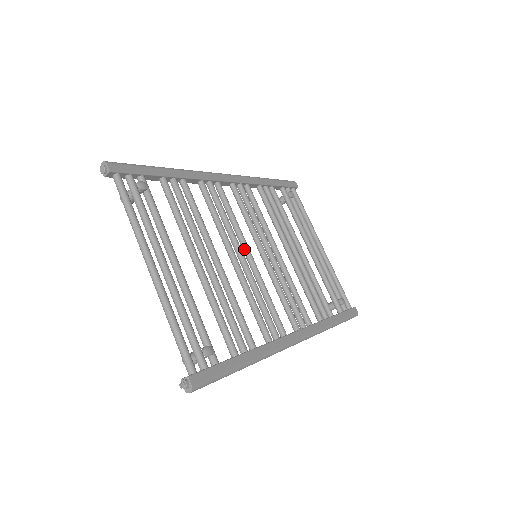
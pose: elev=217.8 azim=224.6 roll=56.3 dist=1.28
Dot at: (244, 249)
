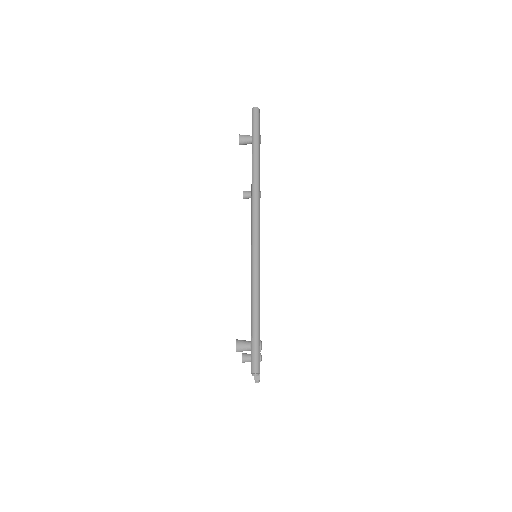
Dot at: occluded
